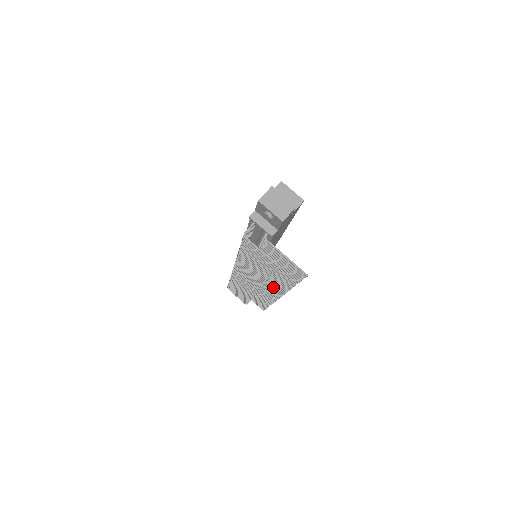
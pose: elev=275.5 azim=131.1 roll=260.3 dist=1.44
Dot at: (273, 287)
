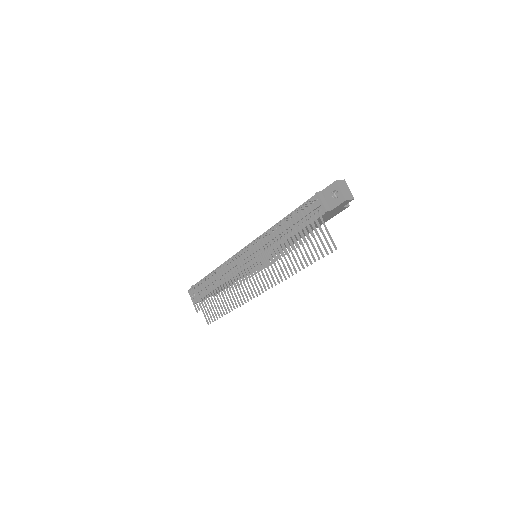
Dot at: (268, 278)
